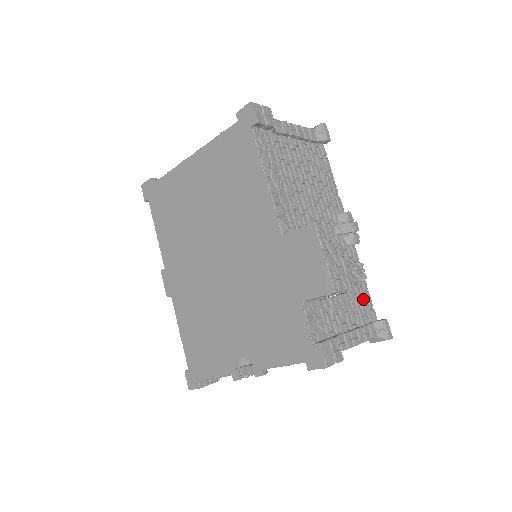
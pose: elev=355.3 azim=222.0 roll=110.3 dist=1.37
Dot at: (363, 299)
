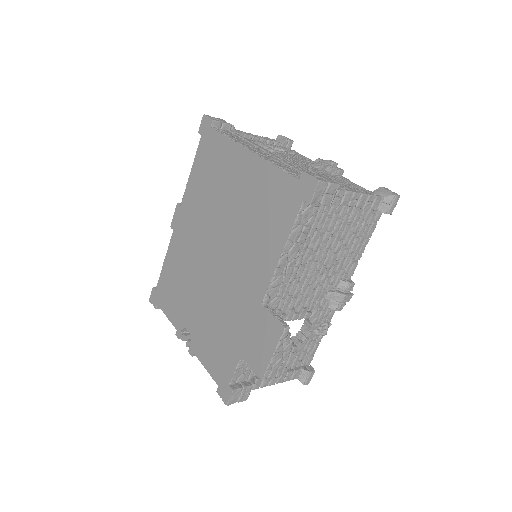
Dot at: (309, 349)
